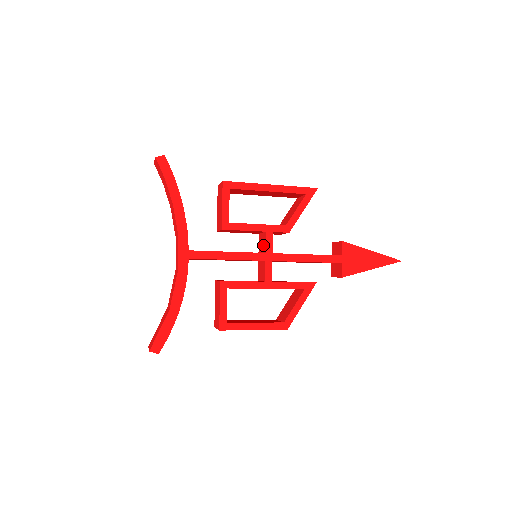
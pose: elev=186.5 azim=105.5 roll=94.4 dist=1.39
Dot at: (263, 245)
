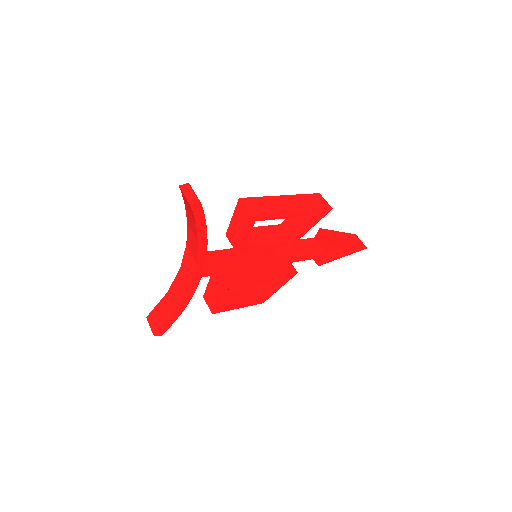
Dot at: (266, 251)
